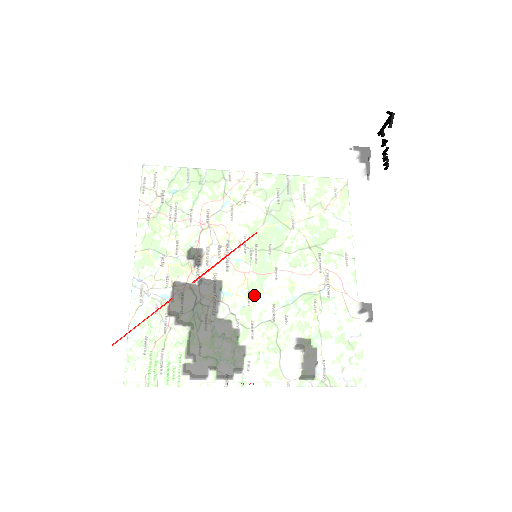
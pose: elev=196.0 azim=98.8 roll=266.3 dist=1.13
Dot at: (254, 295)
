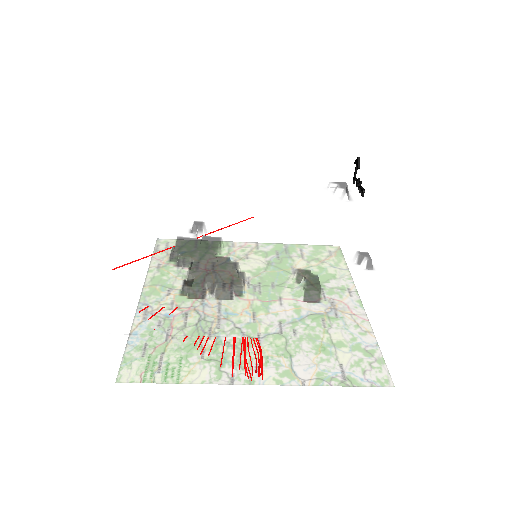
Dot at: (253, 252)
